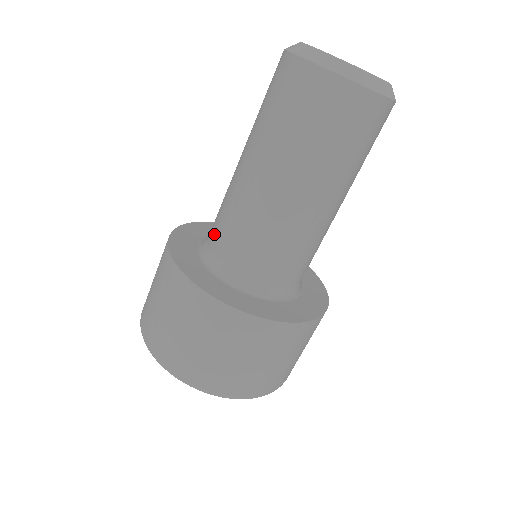
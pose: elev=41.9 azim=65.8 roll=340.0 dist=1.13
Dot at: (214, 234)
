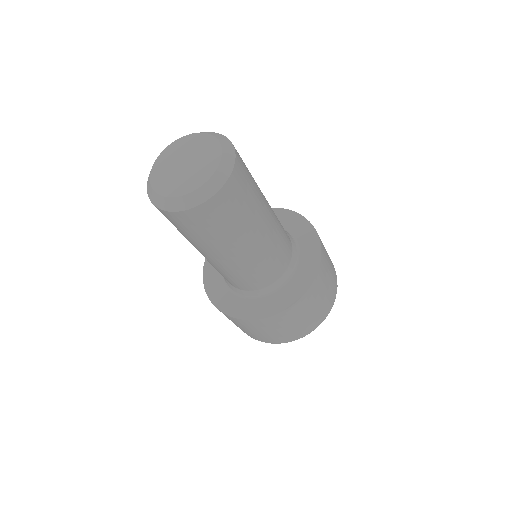
Dot at: occluded
